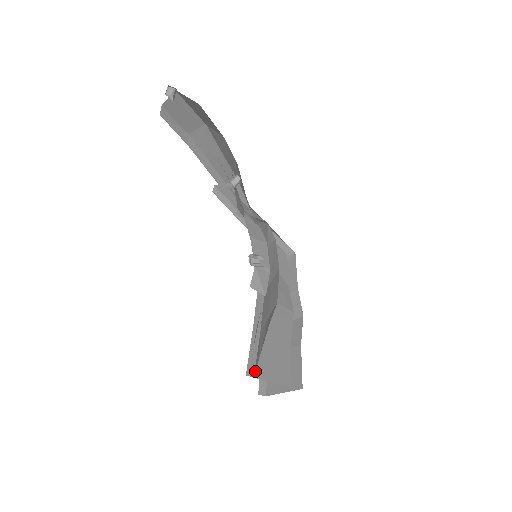
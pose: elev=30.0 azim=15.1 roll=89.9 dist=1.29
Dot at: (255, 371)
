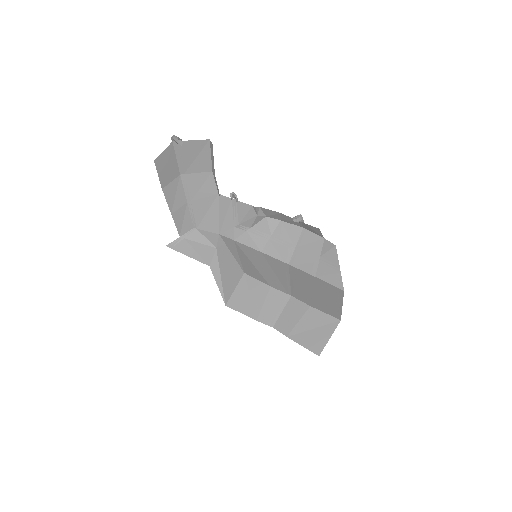
Dot at: occluded
